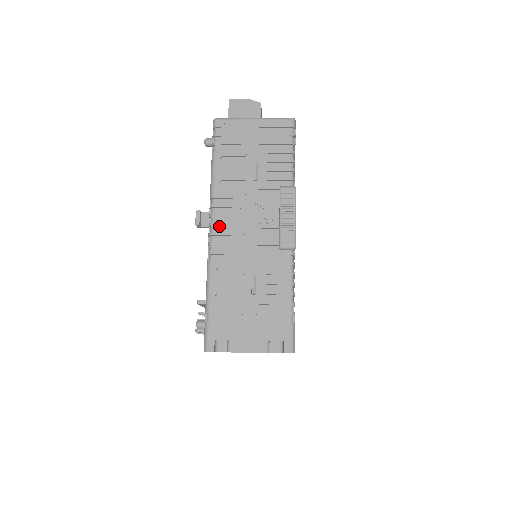
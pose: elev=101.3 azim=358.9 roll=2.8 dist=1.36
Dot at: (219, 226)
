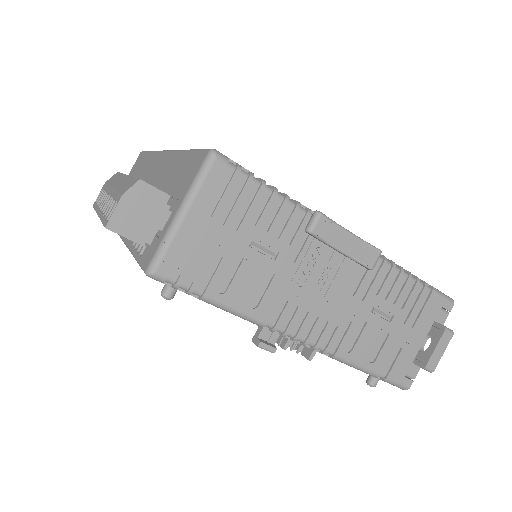
Dot at: (302, 329)
